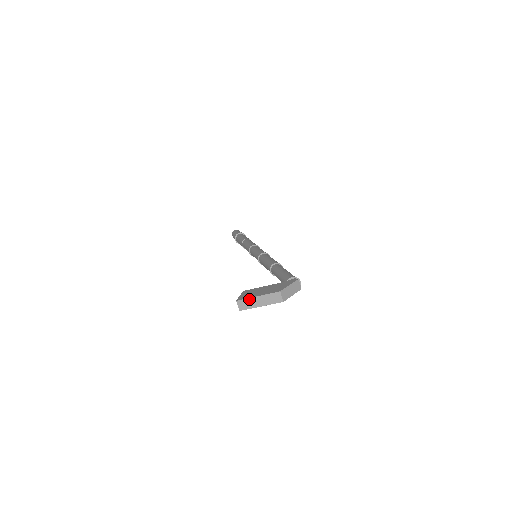
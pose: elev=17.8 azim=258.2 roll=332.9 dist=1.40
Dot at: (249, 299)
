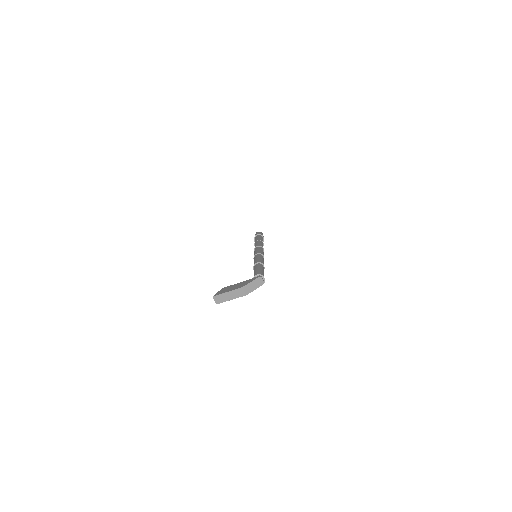
Dot at: (221, 295)
